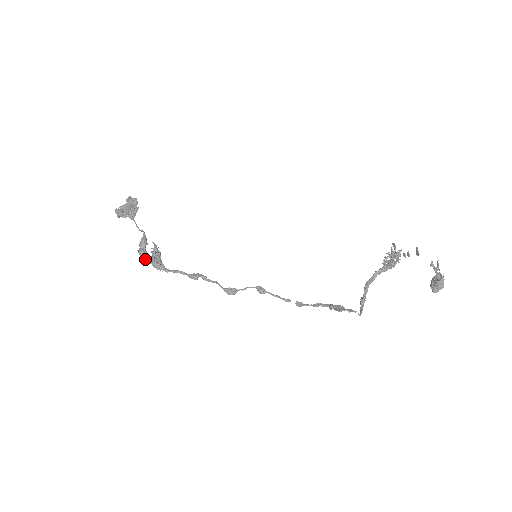
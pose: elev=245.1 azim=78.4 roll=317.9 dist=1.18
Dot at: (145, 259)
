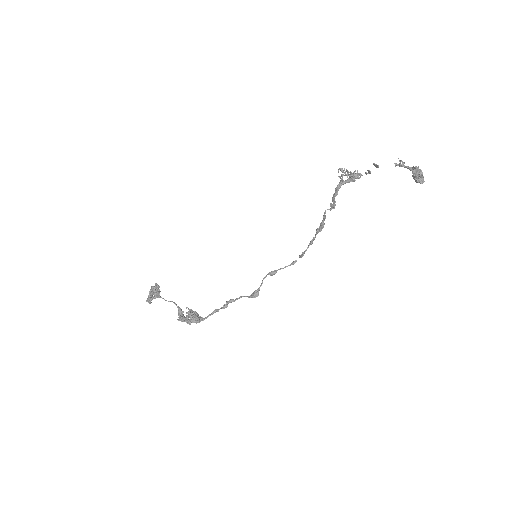
Dot at: (185, 321)
